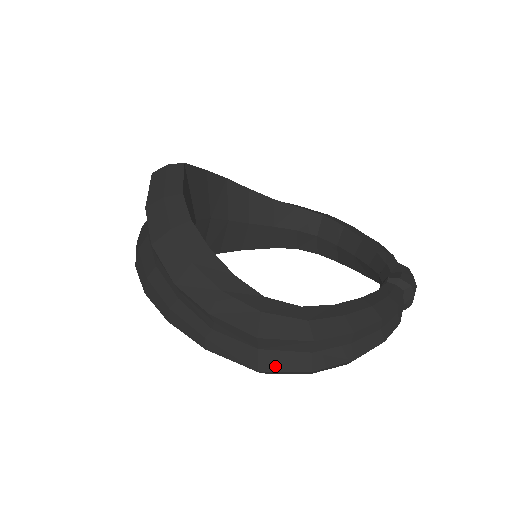
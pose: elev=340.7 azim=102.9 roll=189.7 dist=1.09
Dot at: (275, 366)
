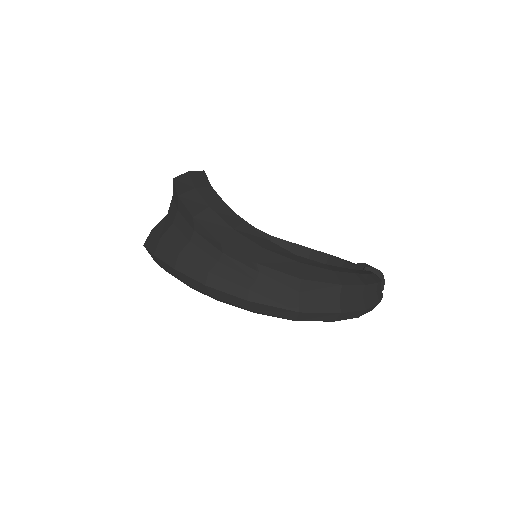
Dot at: (313, 308)
